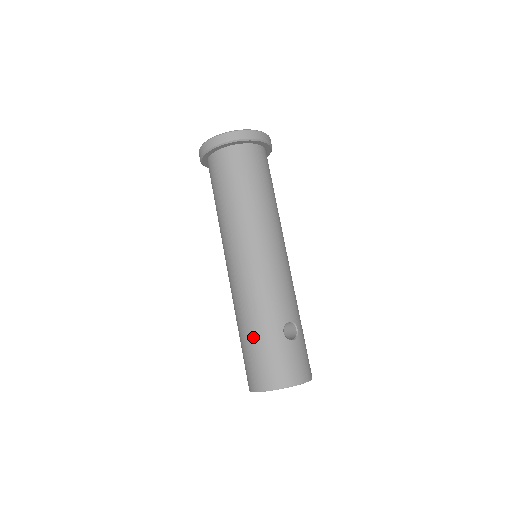
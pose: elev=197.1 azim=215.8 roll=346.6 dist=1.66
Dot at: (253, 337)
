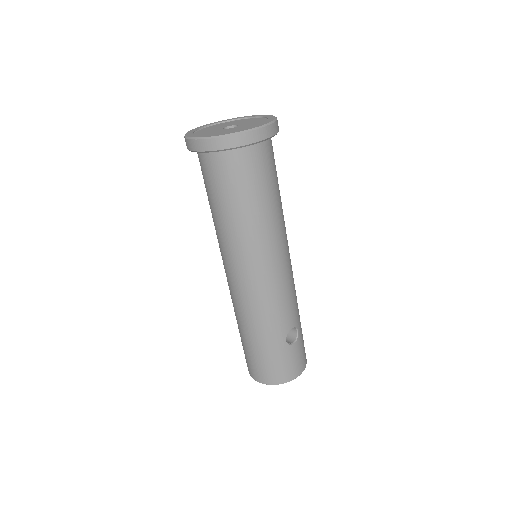
Dot at: (256, 344)
